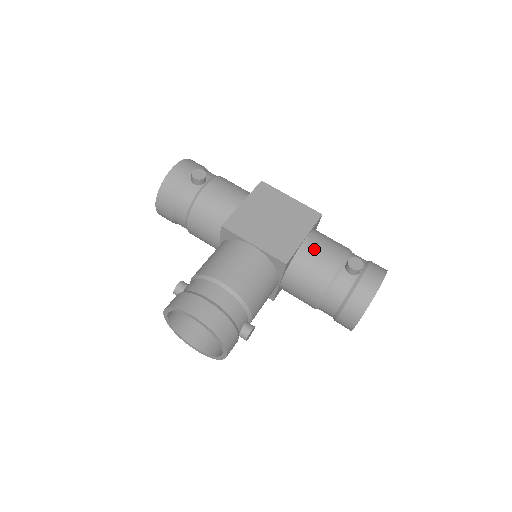
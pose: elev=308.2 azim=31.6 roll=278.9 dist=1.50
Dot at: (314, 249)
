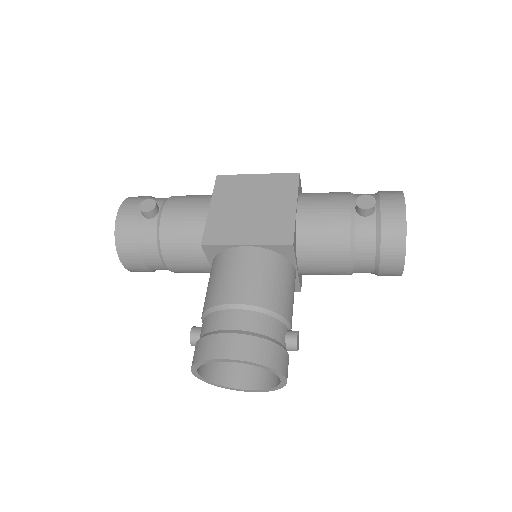
Dot at: (313, 213)
